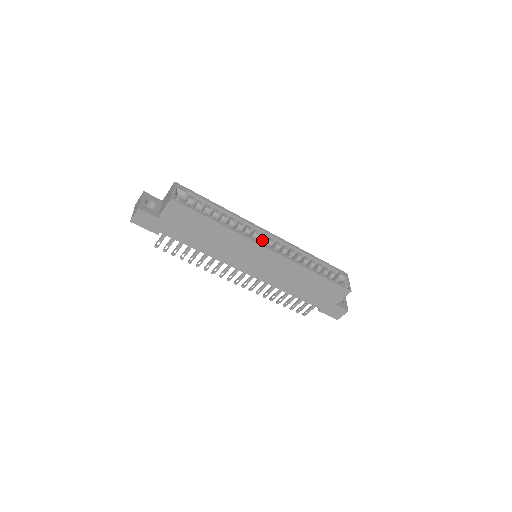
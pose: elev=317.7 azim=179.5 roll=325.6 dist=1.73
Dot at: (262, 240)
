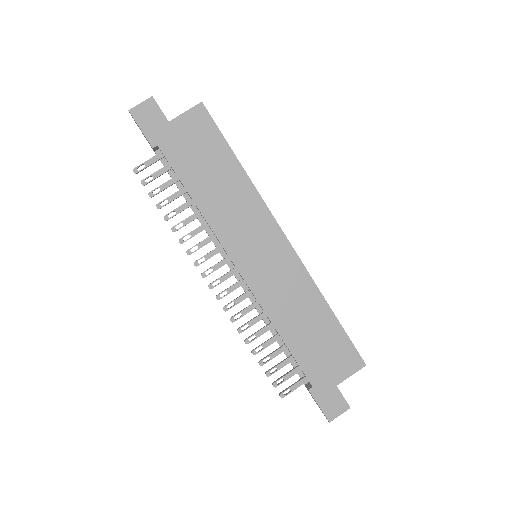
Dot at: occluded
